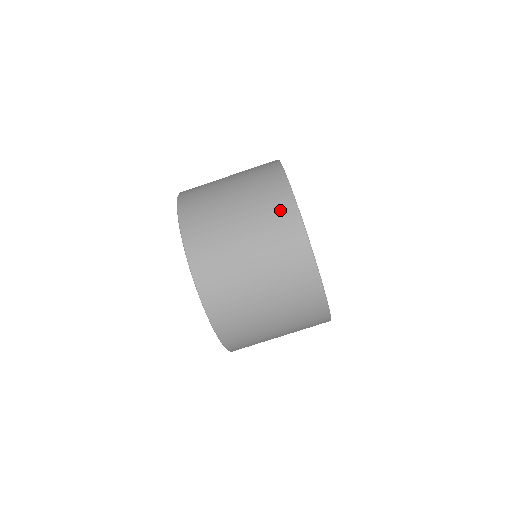
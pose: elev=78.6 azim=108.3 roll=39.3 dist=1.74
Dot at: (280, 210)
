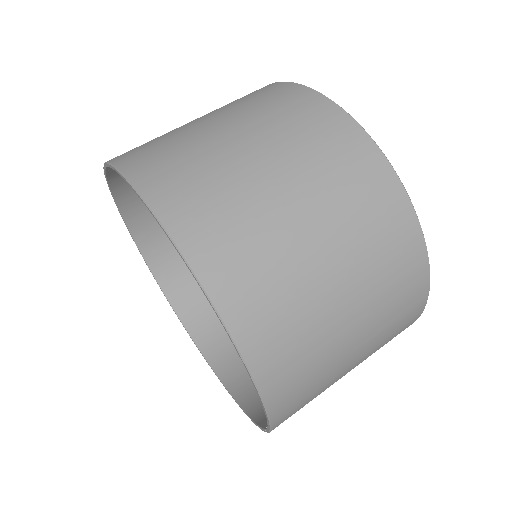
Dot at: occluded
